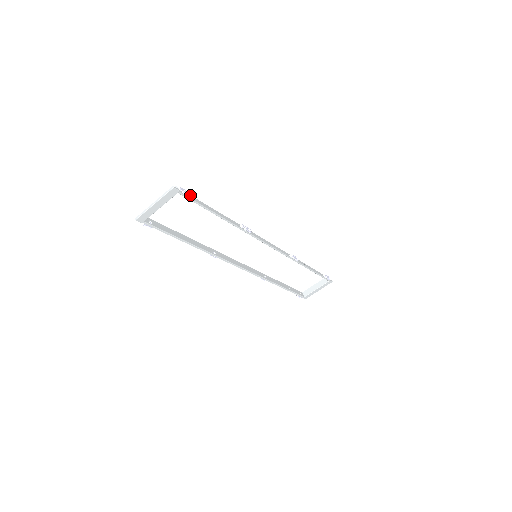
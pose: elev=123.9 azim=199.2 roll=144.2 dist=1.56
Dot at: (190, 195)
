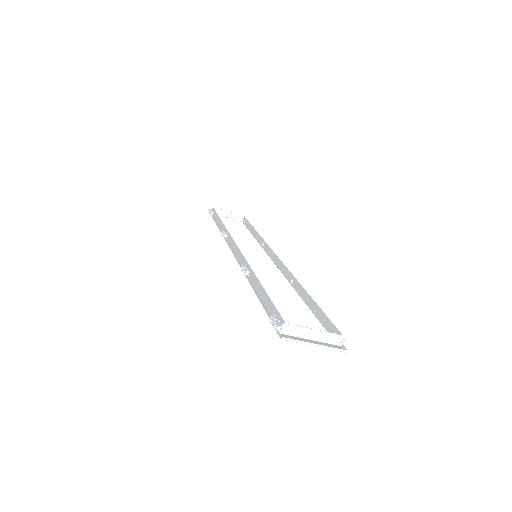
Dot at: occluded
